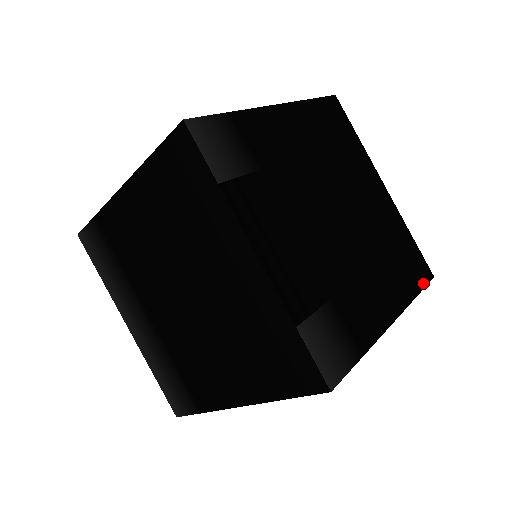
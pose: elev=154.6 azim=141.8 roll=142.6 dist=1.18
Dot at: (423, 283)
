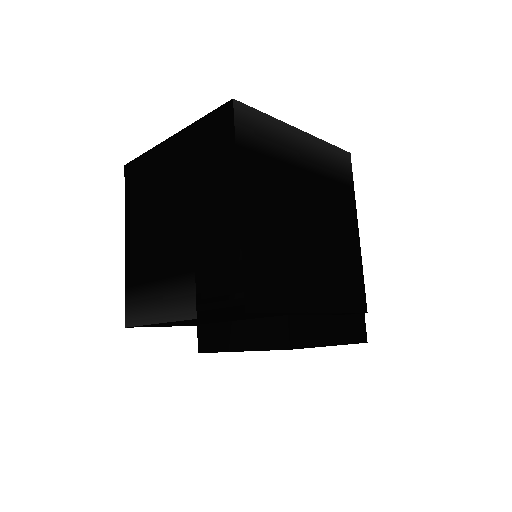
Dot at: occluded
